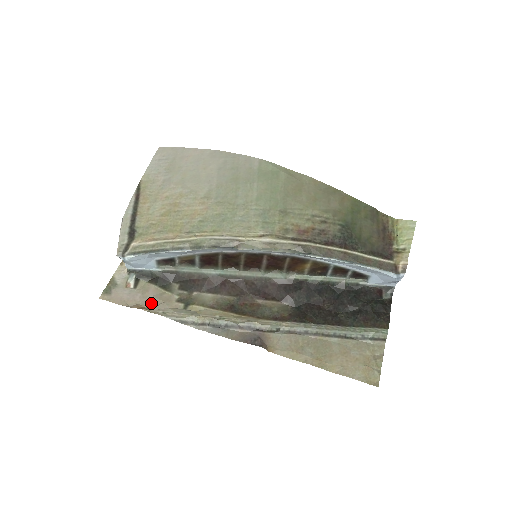
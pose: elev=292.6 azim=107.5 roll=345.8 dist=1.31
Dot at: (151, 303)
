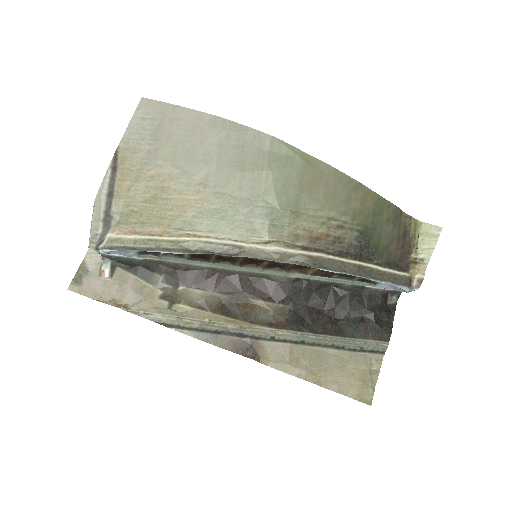
Dot at: (130, 299)
